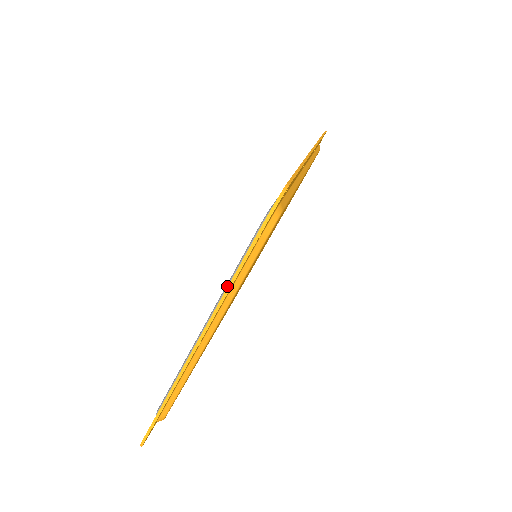
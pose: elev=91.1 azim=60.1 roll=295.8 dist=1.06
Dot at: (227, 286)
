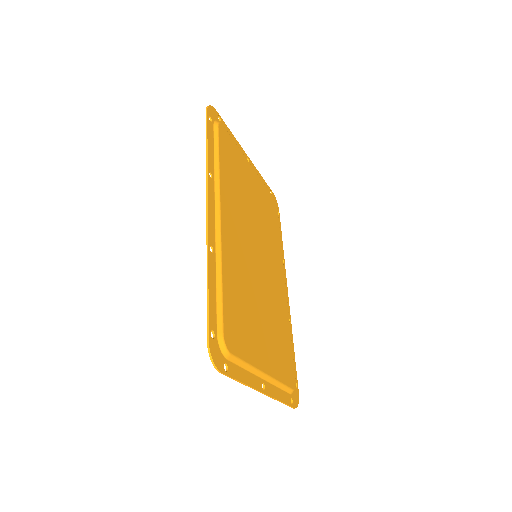
Dot at: (244, 367)
